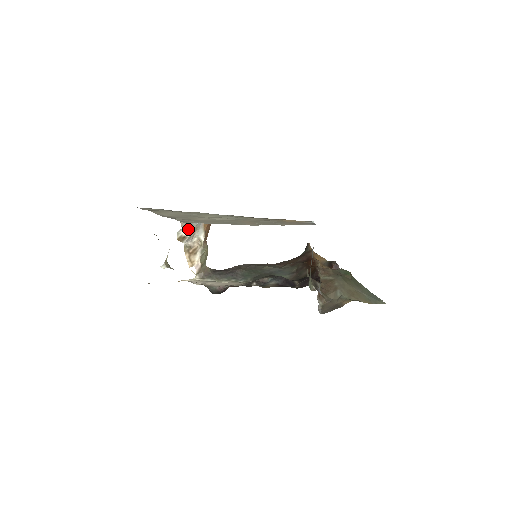
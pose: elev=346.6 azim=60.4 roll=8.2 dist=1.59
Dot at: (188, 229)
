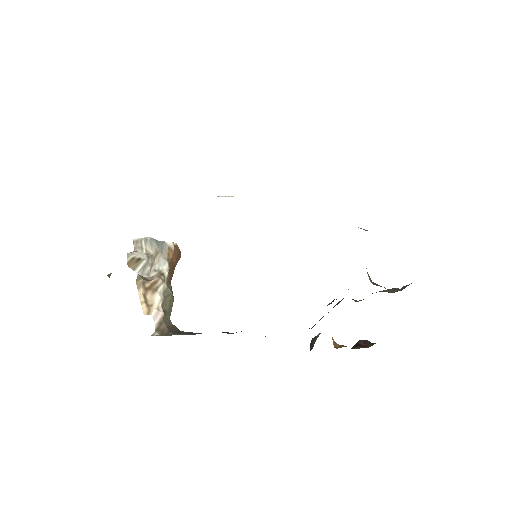
Dot at: (144, 252)
